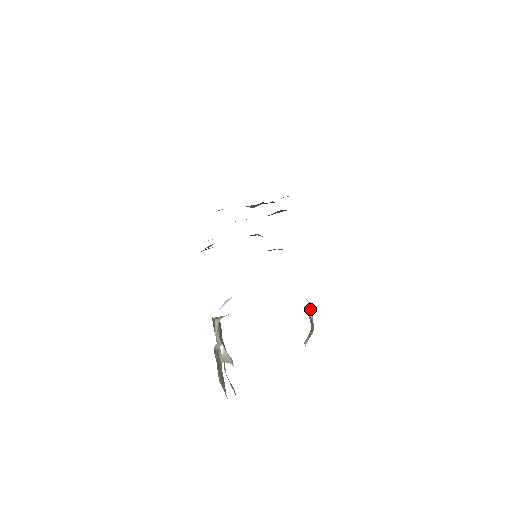
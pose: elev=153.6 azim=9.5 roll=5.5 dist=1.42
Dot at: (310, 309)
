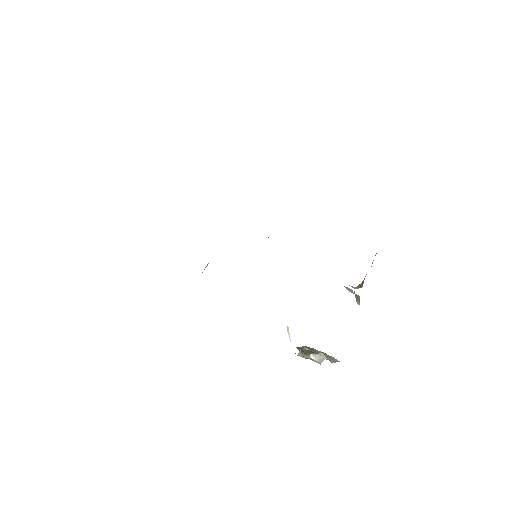
Dot at: (348, 290)
